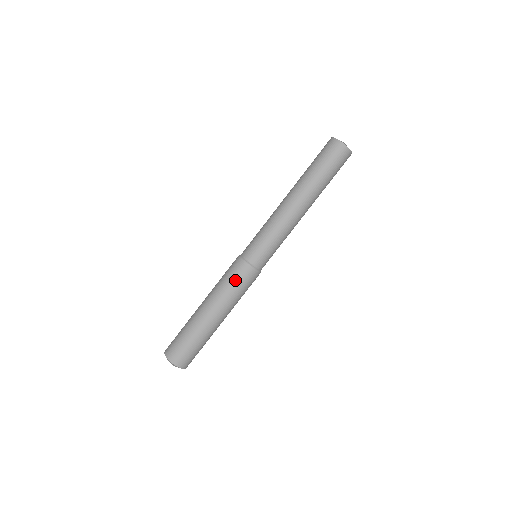
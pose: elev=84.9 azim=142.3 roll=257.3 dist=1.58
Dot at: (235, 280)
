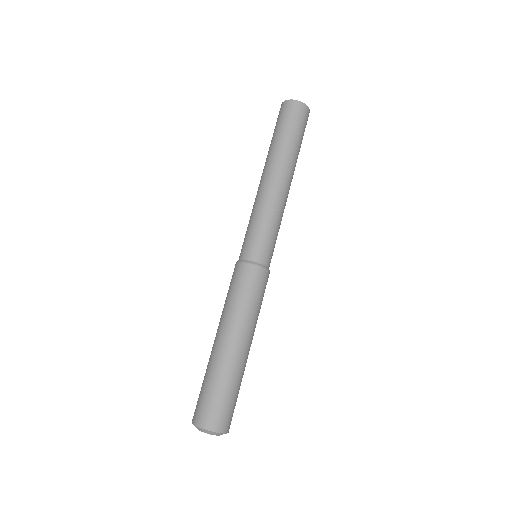
Dot at: (231, 287)
